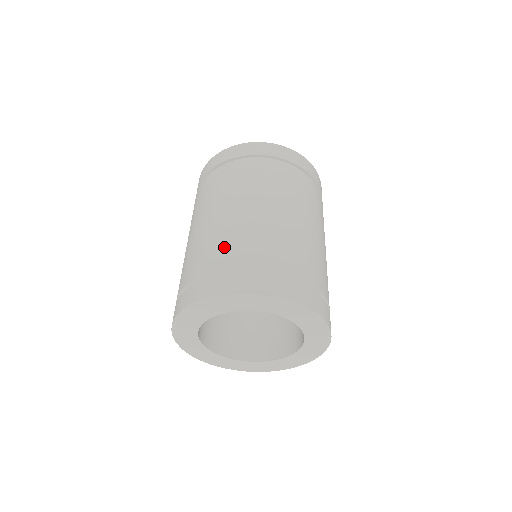
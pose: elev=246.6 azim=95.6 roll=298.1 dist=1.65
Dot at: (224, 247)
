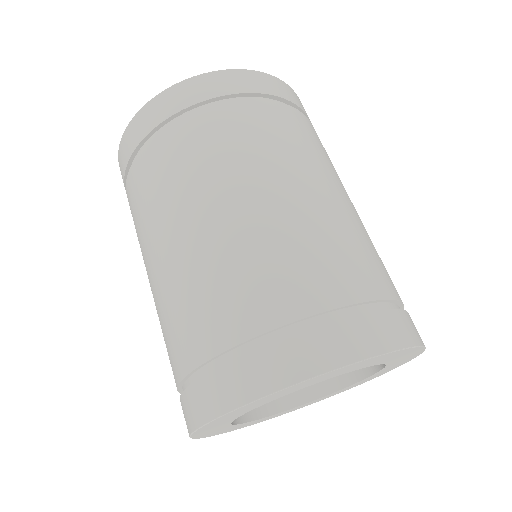
Dot at: (189, 320)
